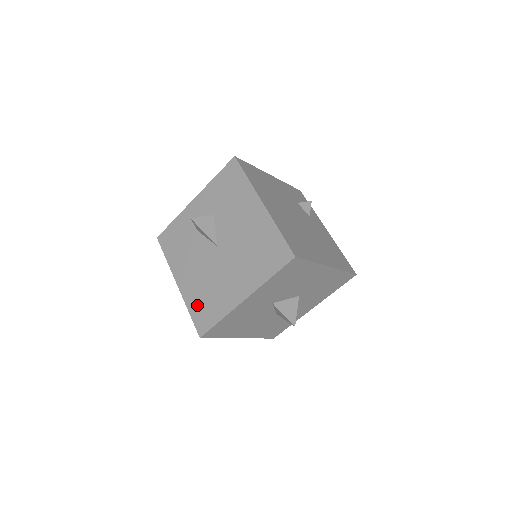
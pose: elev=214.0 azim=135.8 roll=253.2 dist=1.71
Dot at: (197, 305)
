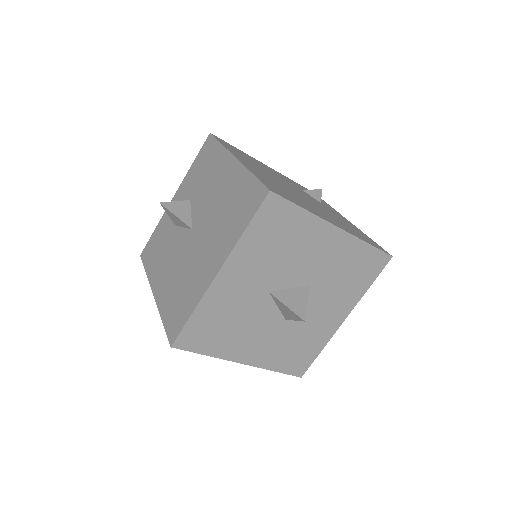
Dot at: (170, 307)
